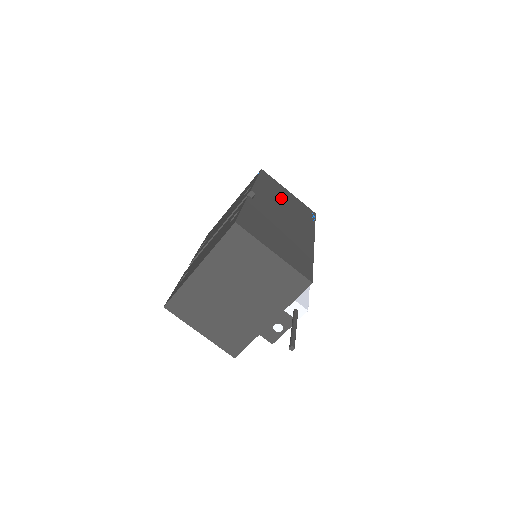
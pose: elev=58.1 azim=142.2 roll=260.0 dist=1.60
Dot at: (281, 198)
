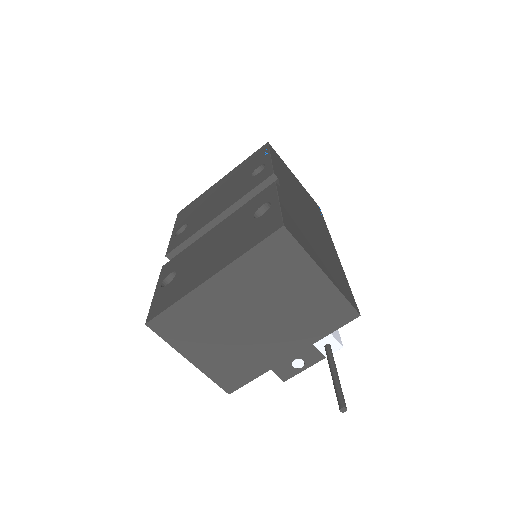
Dot at: (295, 186)
